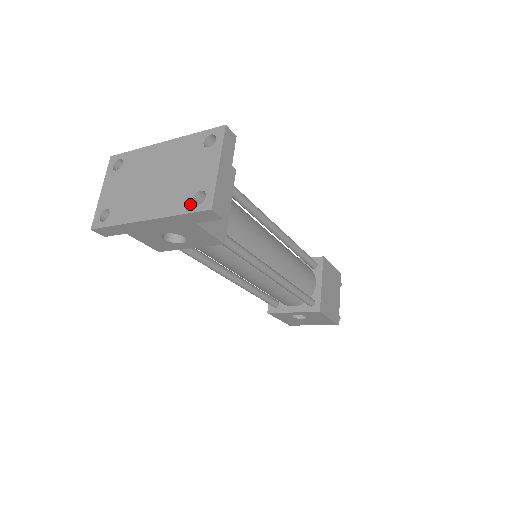
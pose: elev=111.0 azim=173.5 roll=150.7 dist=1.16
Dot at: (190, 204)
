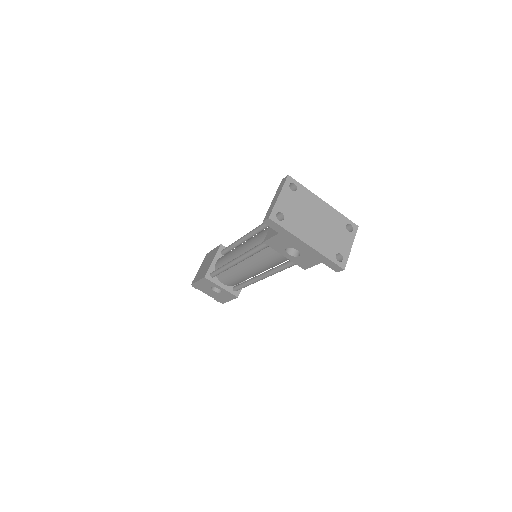
Dot at: (334, 257)
